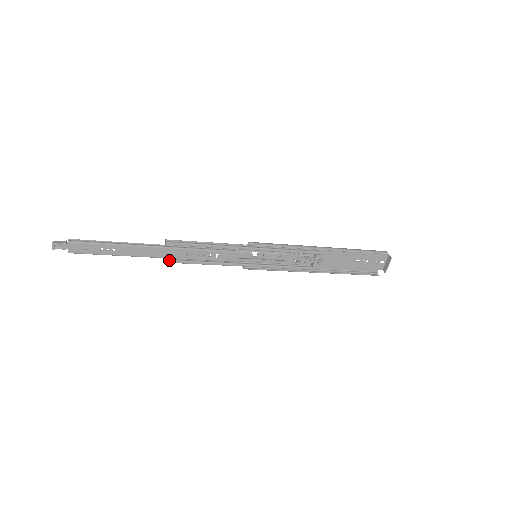
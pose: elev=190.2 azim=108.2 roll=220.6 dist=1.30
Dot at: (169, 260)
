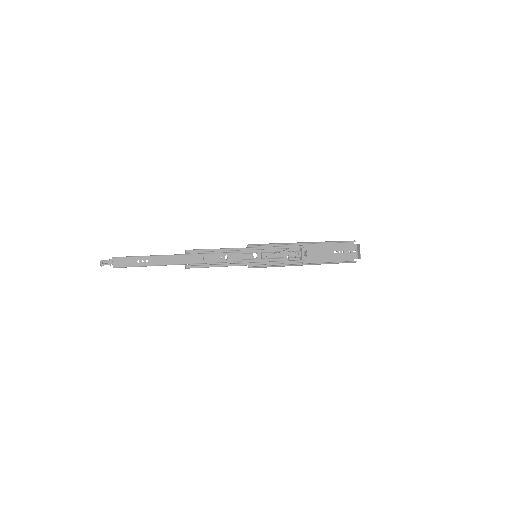
Dot at: (190, 266)
